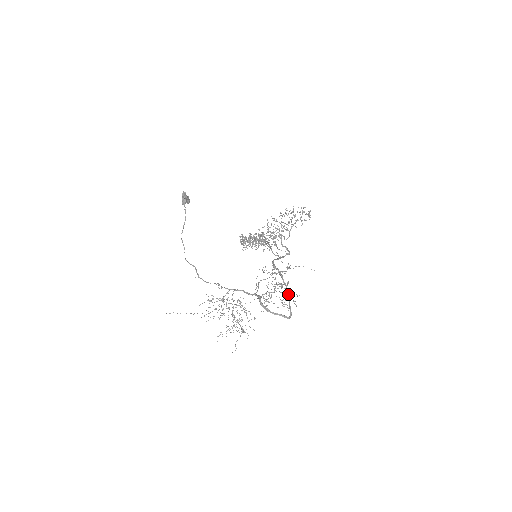
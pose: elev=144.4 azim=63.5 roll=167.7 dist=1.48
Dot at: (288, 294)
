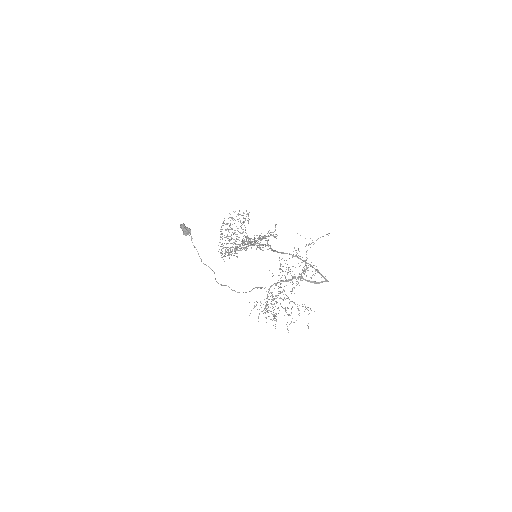
Dot at: (312, 266)
